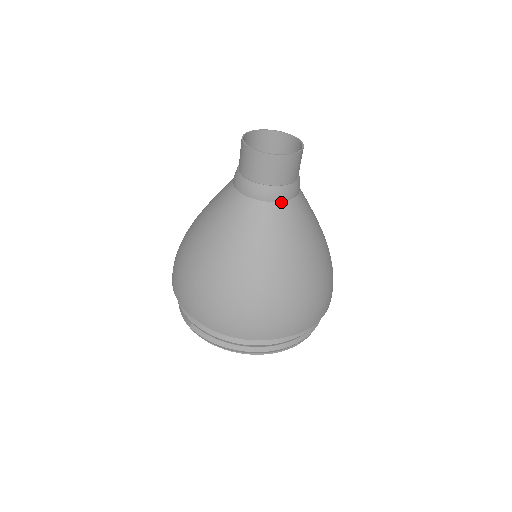
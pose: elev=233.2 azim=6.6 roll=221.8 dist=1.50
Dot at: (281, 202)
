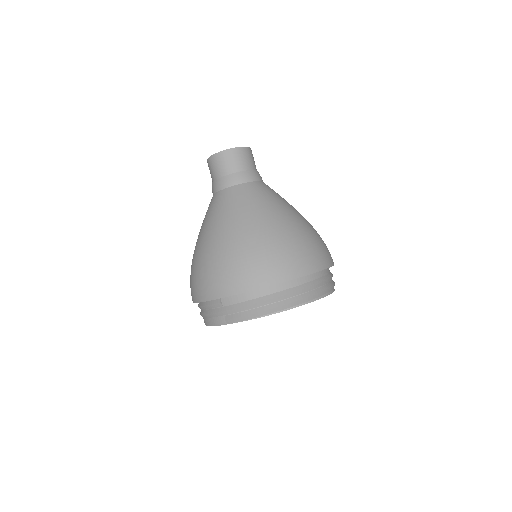
Dot at: (252, 182)
